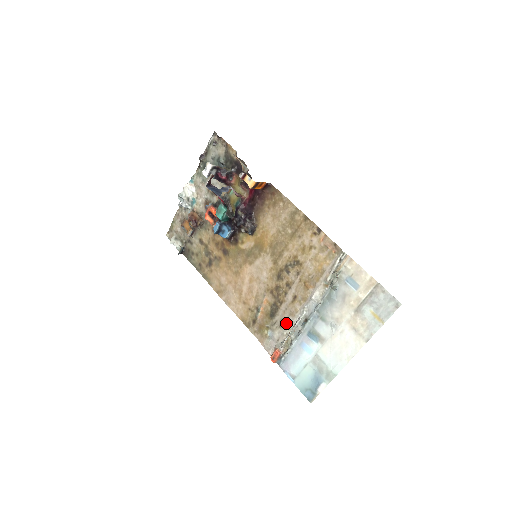
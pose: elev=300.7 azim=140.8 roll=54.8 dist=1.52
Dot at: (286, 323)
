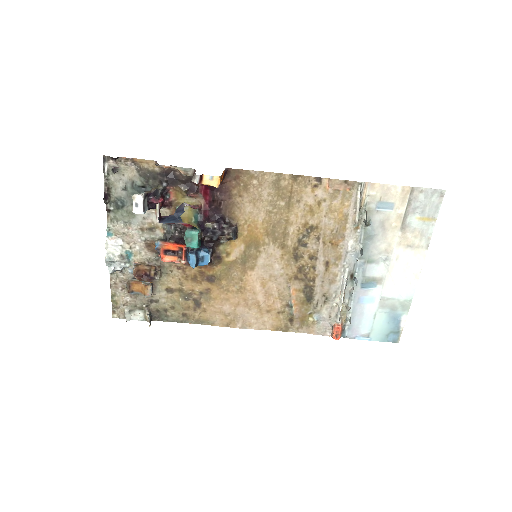
Dot at: (330, 295)
